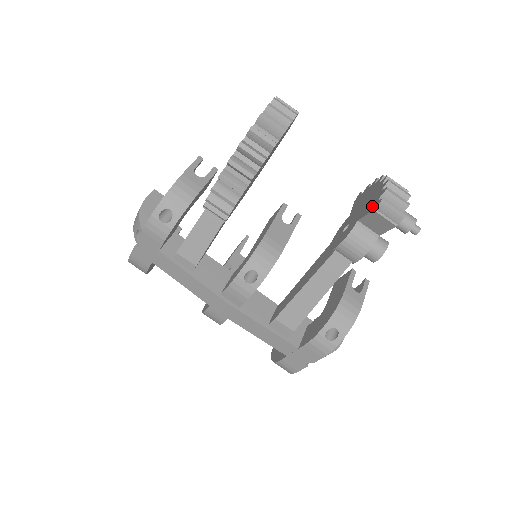
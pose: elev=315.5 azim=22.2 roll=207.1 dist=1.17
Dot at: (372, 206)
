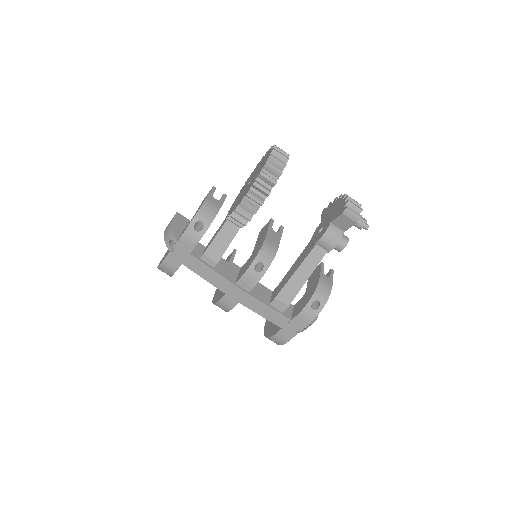
Dot at: (340, 212)
